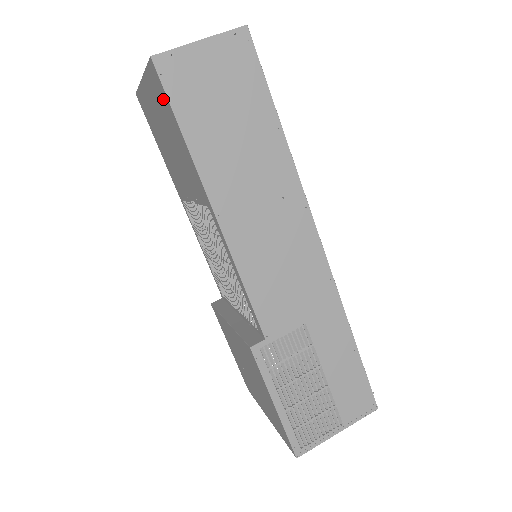
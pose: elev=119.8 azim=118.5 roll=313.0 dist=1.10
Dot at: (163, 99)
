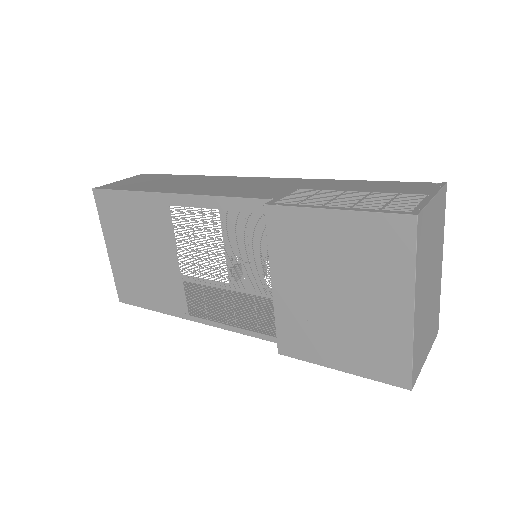
Dot at: (111, 204)
